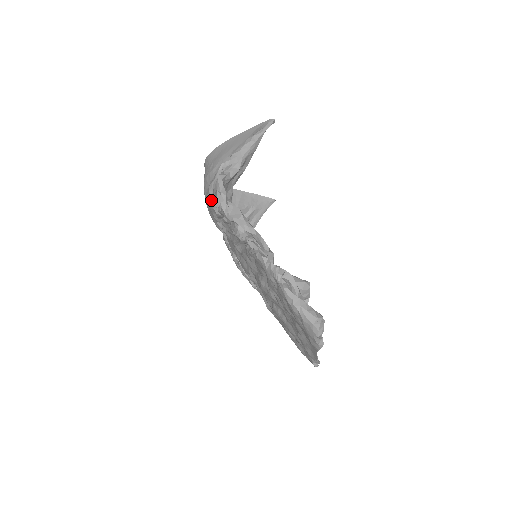
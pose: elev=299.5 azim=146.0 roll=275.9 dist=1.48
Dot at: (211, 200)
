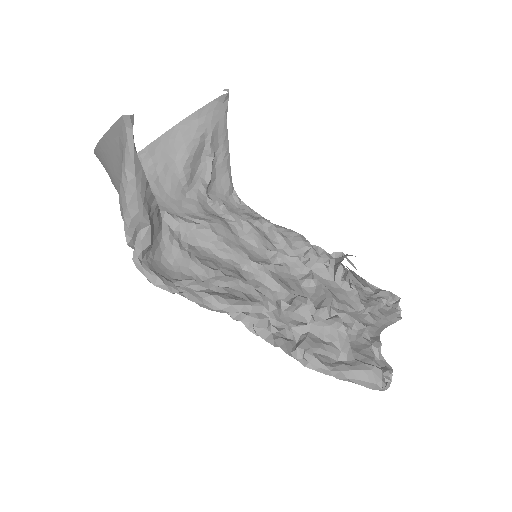
Dot at: occluded
